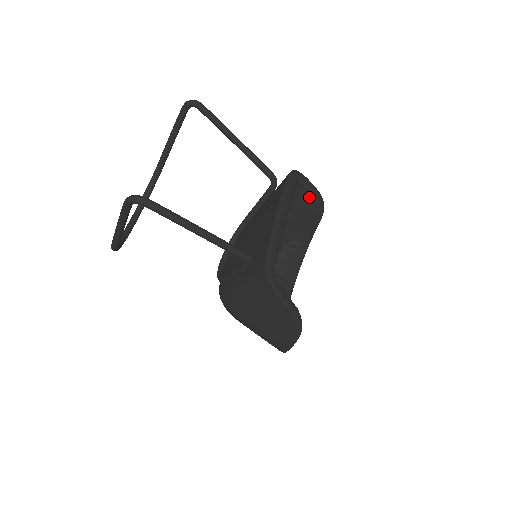
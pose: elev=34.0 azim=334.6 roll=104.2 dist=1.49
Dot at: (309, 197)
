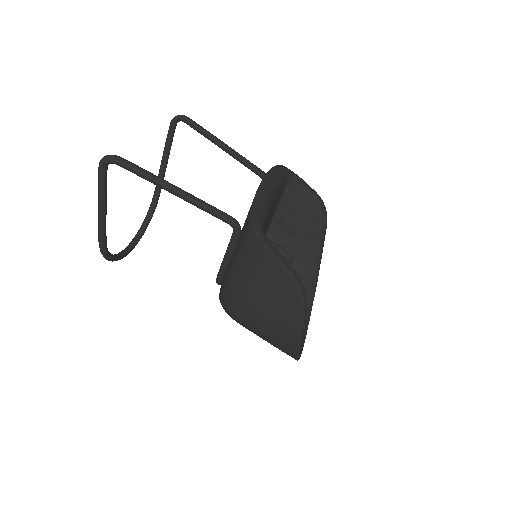
Dot at: (306, 196)
